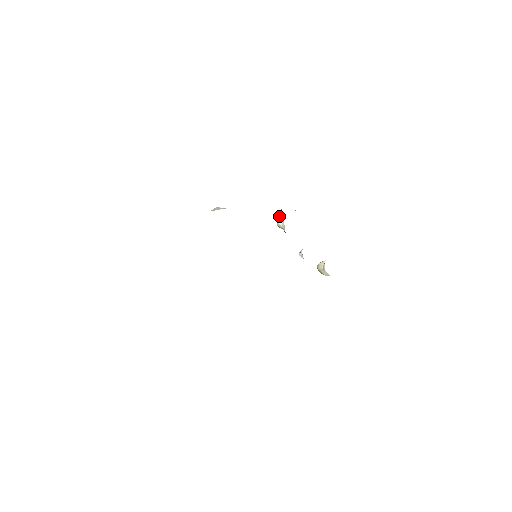
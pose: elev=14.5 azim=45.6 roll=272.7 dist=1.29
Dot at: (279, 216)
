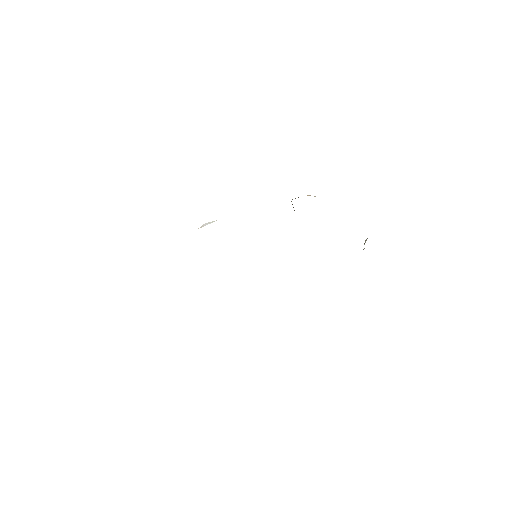
Dot at: occluded
